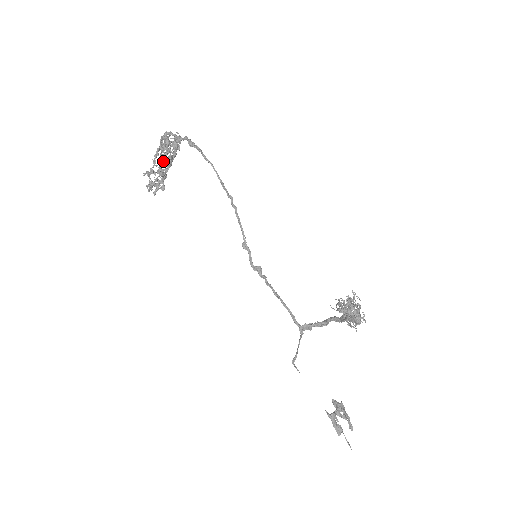
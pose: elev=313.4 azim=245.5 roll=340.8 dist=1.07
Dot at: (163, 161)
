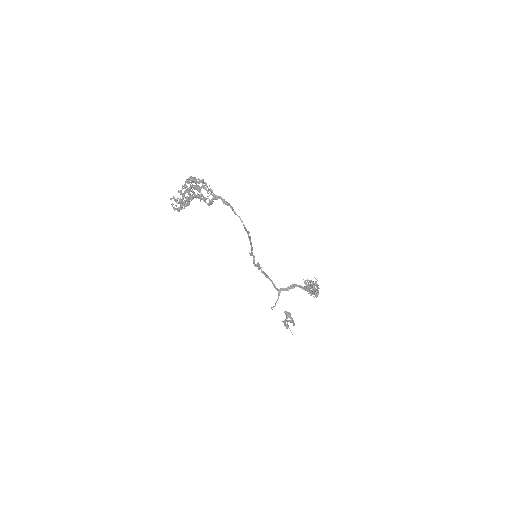
Dot at: (193, 198)
